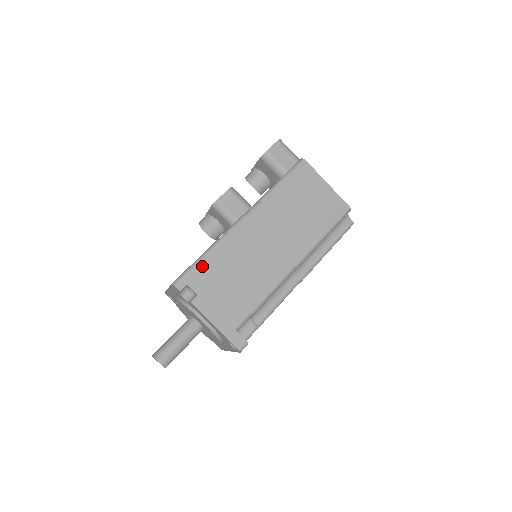
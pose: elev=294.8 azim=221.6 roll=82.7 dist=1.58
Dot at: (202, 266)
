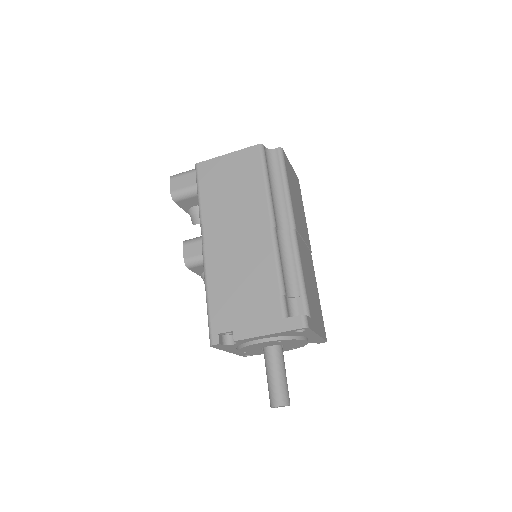
Dot at: (214, 310)
